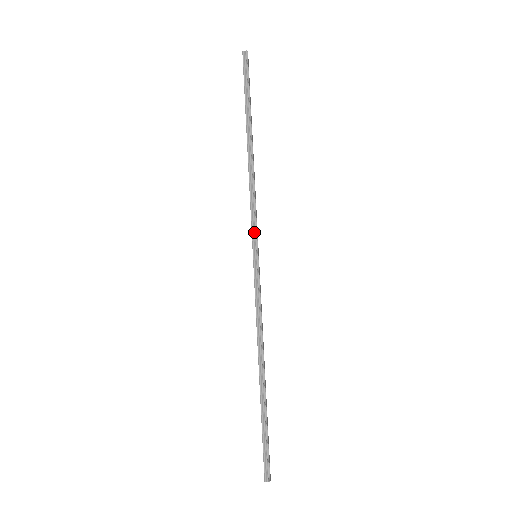
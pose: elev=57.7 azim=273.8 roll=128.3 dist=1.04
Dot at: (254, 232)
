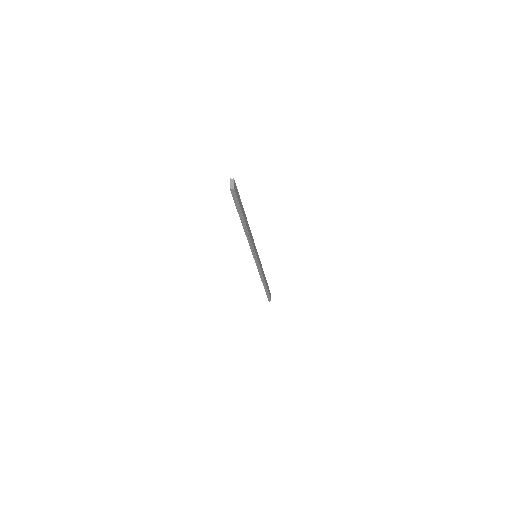
Dot at: (254, 254)
